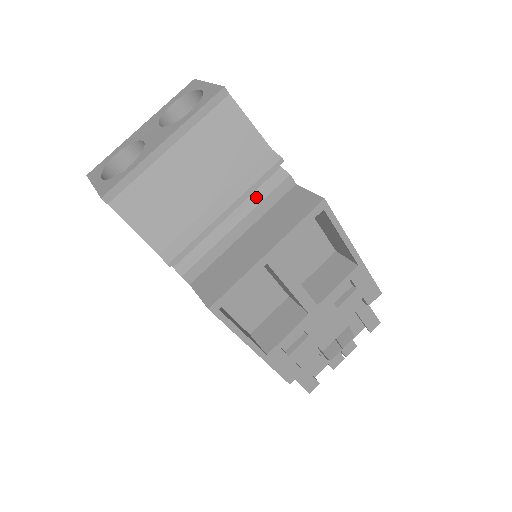
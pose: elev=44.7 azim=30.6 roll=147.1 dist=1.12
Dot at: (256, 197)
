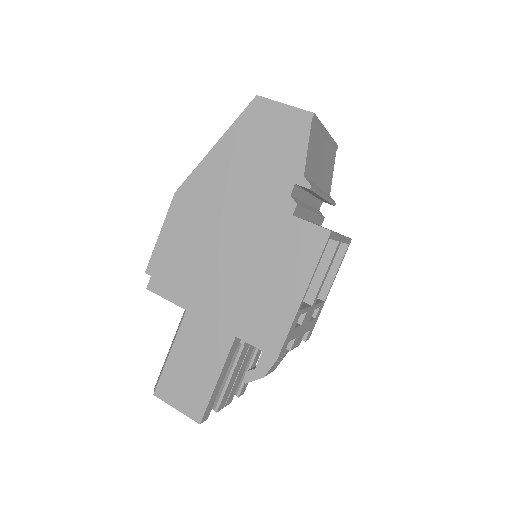
Dot at: (315, 210)
